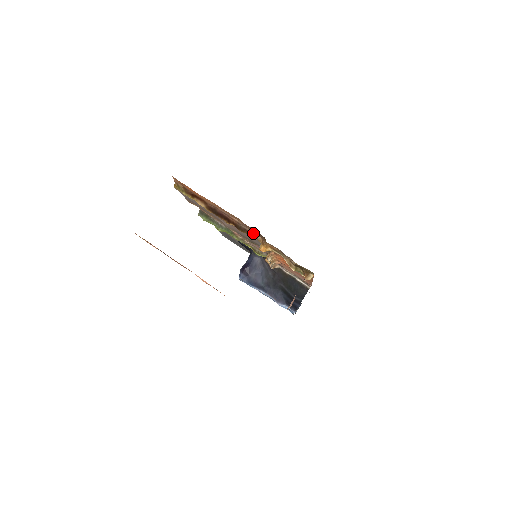
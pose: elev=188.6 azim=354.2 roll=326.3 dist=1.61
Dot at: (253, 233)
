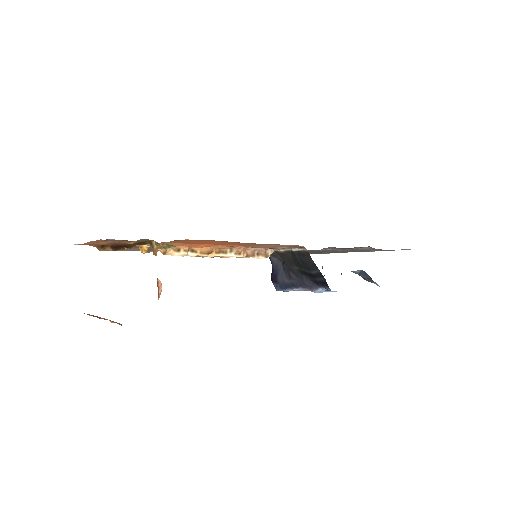
Dot at: occluded
